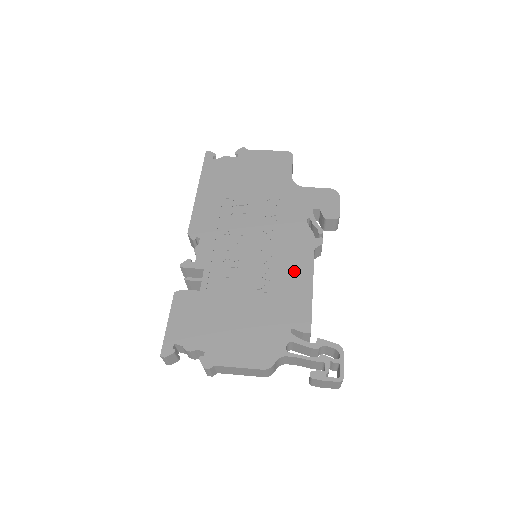
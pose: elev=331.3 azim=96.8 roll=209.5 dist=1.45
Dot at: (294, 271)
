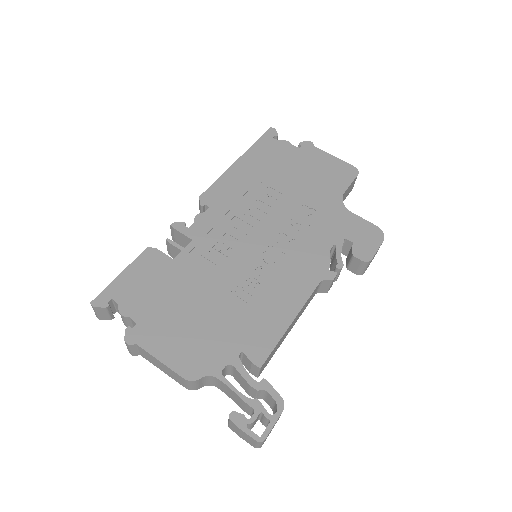
Dot at: (284, 292)
